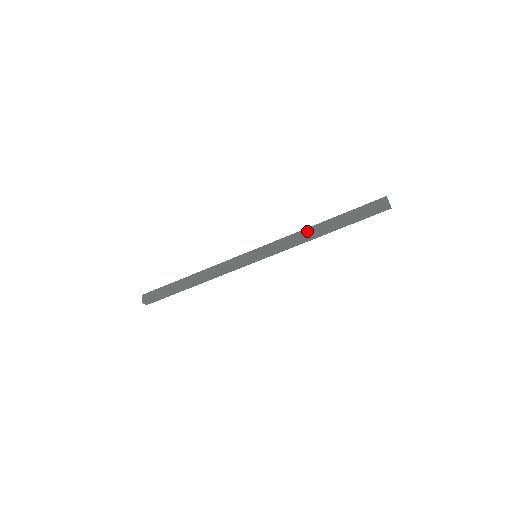
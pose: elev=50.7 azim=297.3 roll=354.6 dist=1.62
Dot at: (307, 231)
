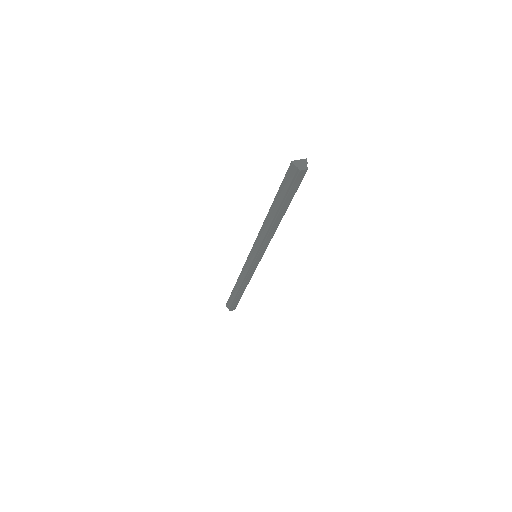
Dot at: (266, 226)
